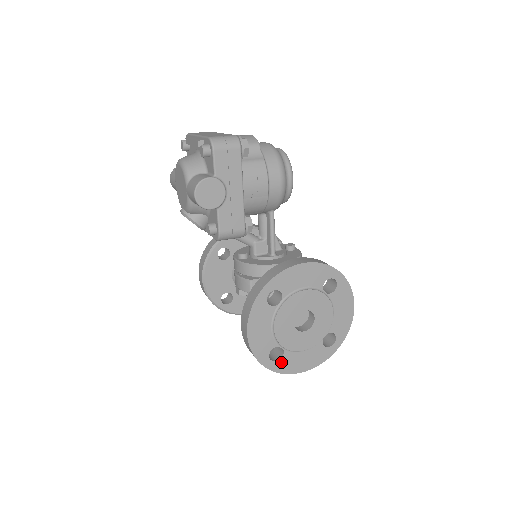
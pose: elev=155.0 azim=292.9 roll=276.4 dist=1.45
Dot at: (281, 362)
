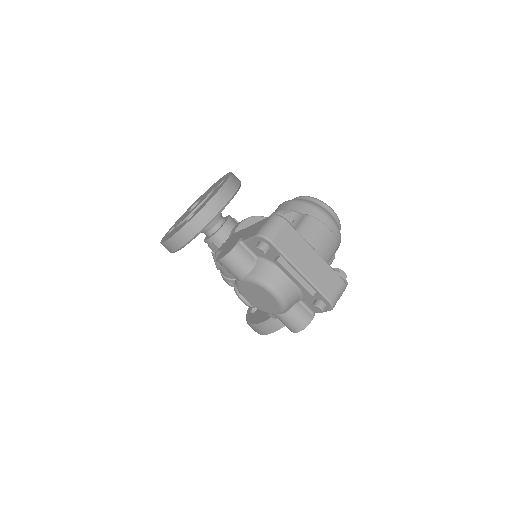
Dot at: occluded
